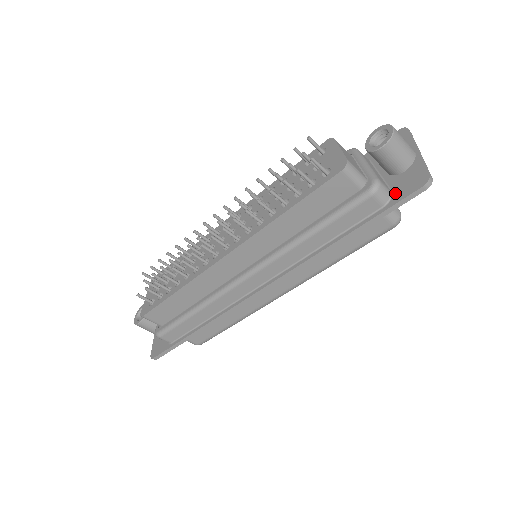
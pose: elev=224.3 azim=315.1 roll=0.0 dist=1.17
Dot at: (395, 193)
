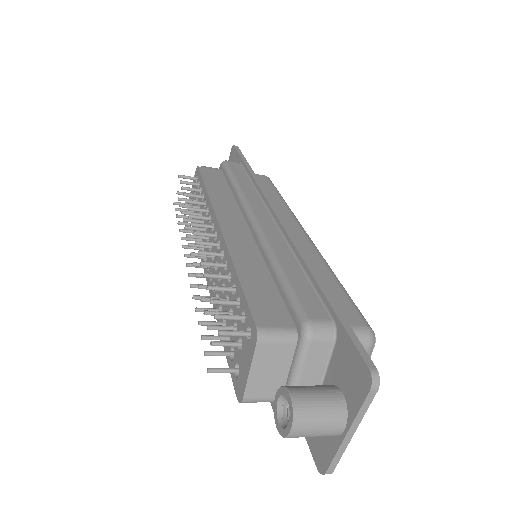
Dot at: occluded
